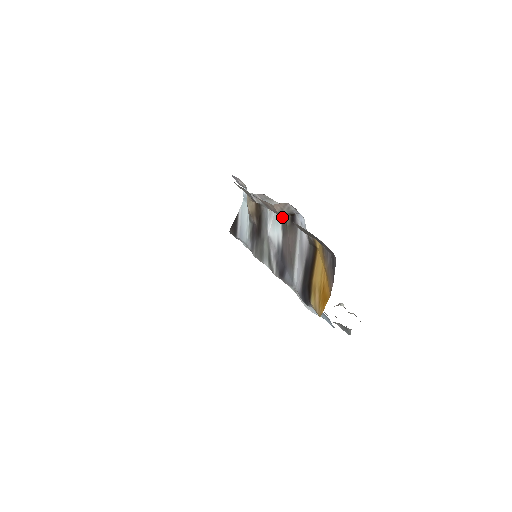
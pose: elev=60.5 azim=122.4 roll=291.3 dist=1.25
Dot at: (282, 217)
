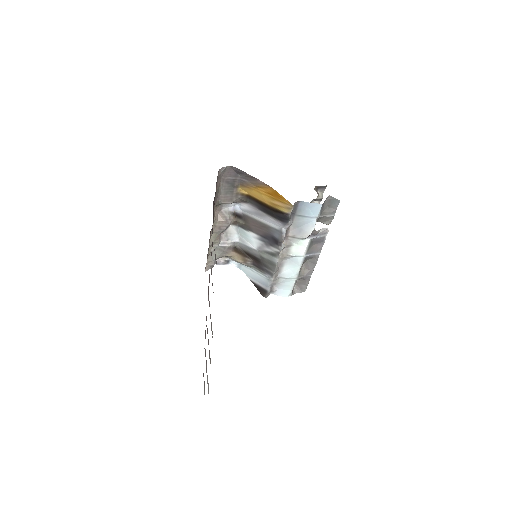
Dot at: (241, 228)
